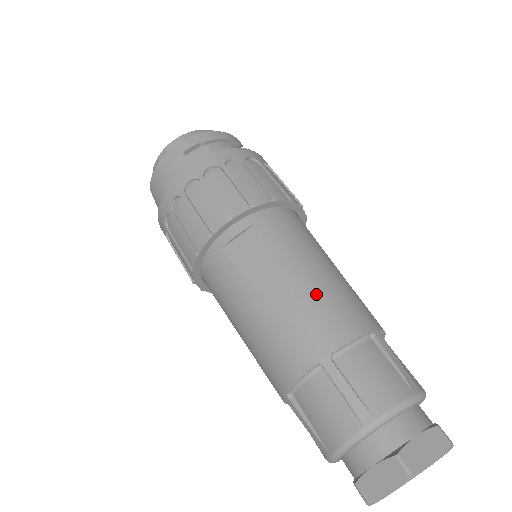
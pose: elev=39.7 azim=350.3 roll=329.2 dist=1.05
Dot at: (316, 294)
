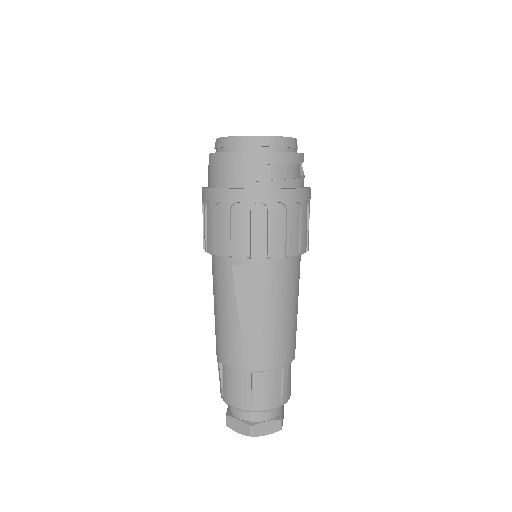
Dot at: (269, 335)
